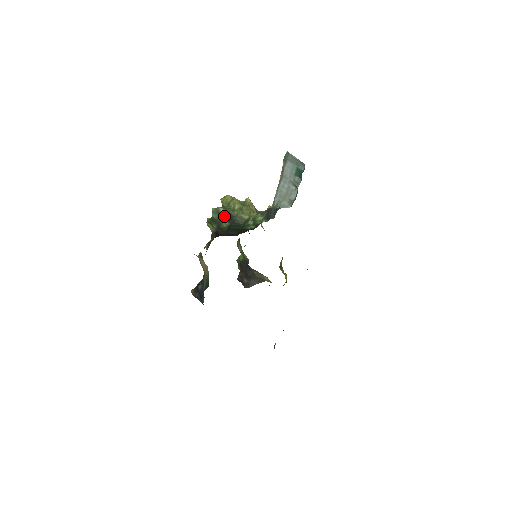
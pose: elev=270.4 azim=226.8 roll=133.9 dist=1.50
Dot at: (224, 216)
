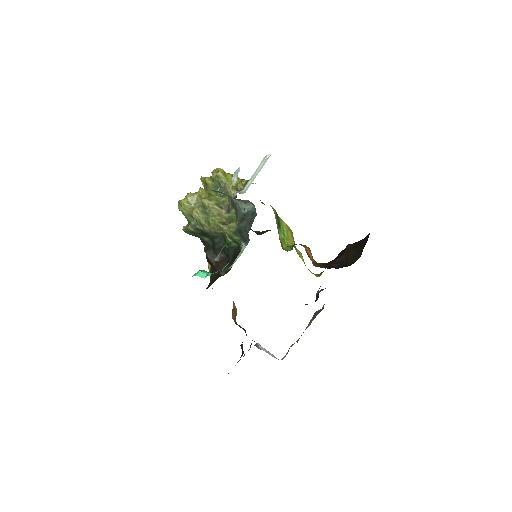
Dot at: (199, 233)
